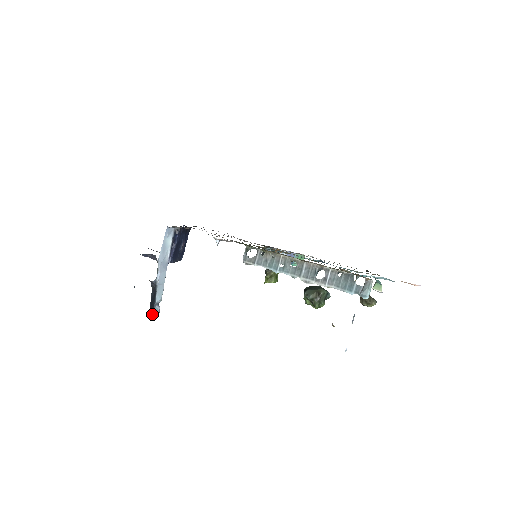
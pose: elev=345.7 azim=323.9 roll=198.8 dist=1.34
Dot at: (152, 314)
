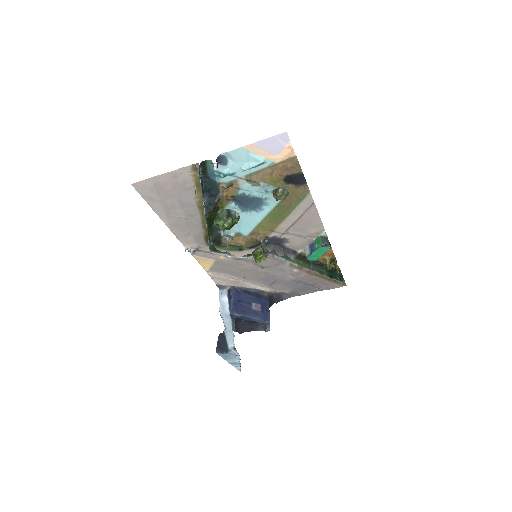
Dot at: (222, 353)
